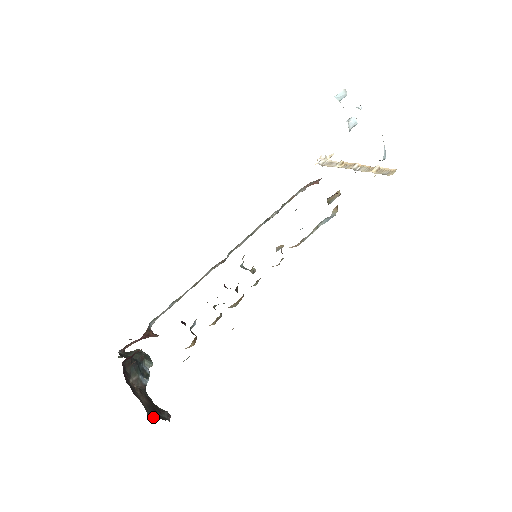
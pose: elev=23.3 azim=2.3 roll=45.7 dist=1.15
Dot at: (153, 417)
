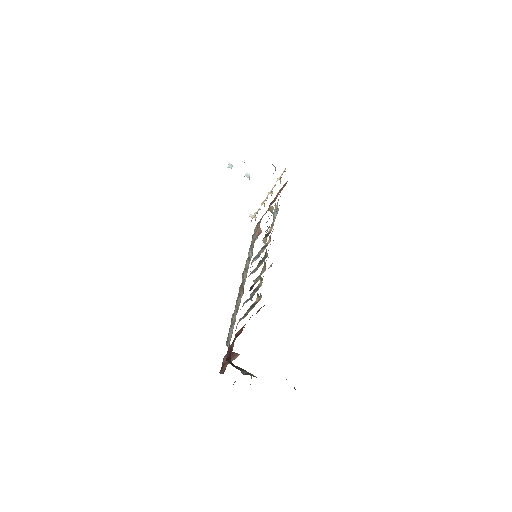
Dot at: occluded
